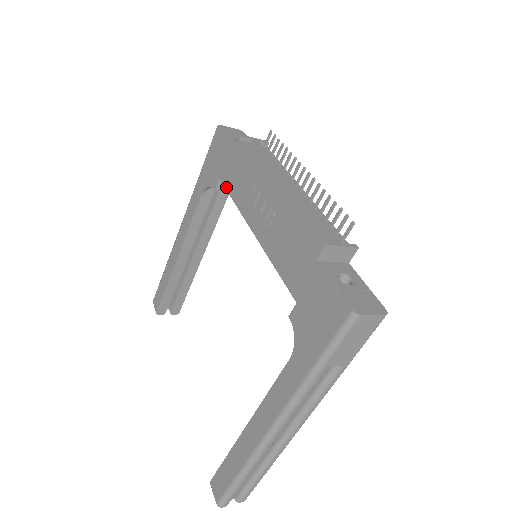
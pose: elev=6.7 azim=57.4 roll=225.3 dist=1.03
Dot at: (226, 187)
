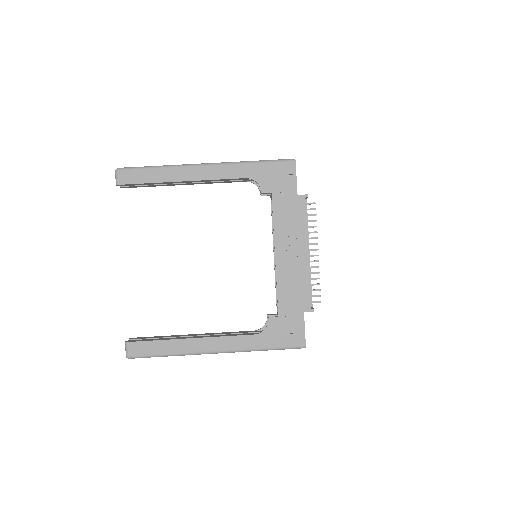
Dot at: (274, 207)
